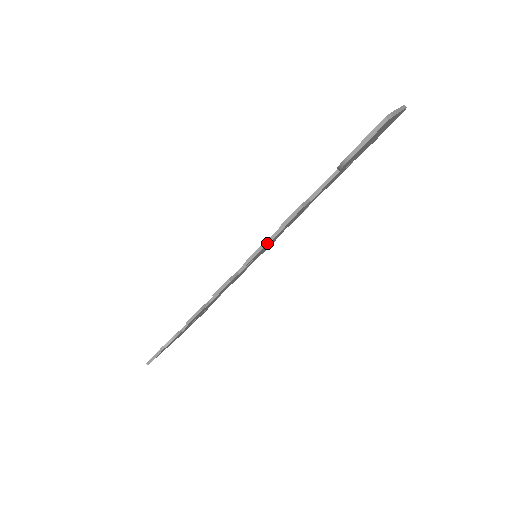
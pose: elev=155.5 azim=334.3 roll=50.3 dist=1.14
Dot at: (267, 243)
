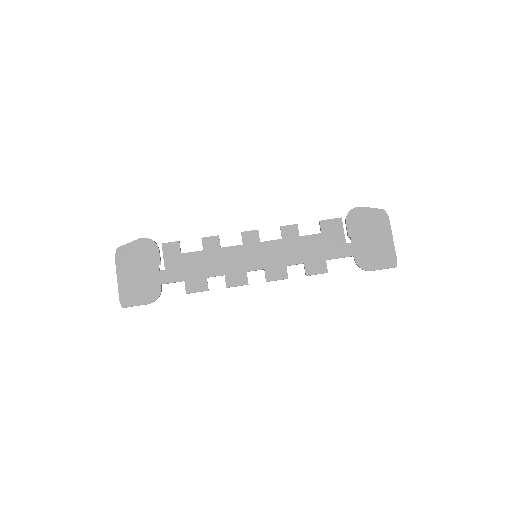
Dot at: (287, 273)
